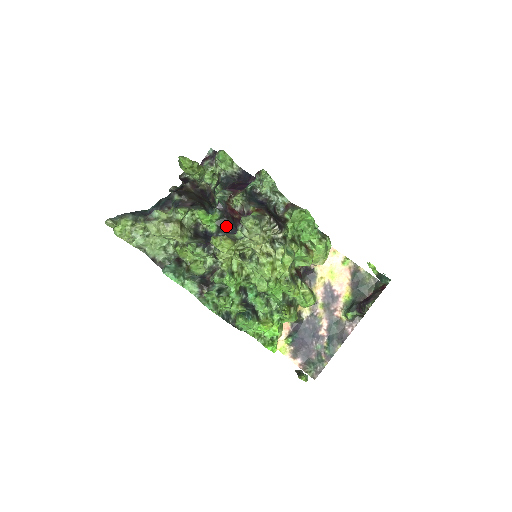
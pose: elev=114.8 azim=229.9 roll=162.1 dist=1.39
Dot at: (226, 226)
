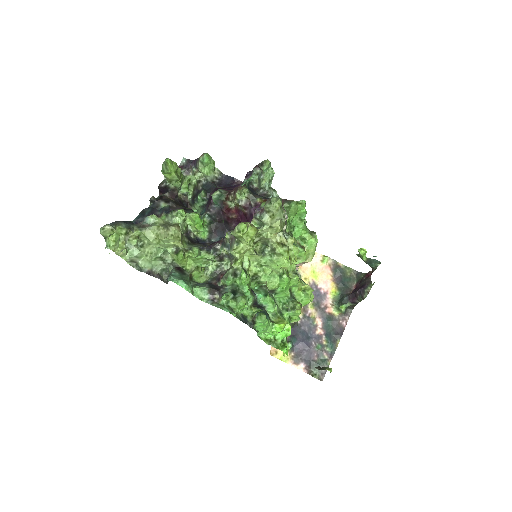
Dot at: (218, 231)
